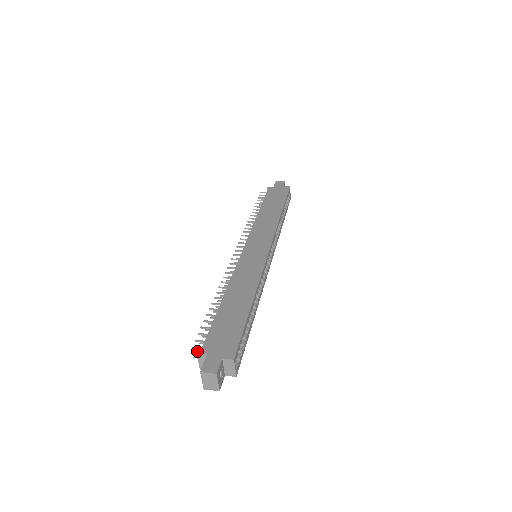
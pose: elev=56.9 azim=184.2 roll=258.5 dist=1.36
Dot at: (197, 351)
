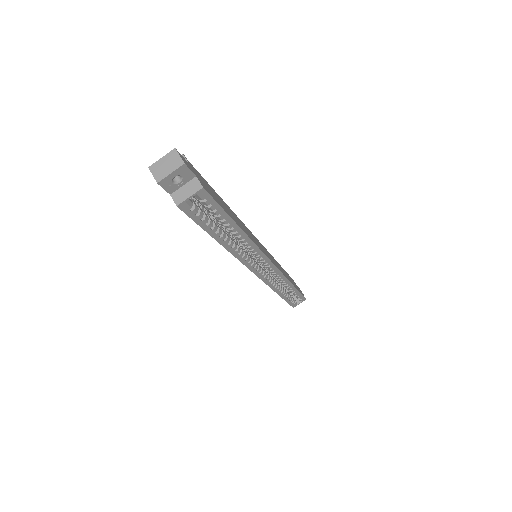
Dot at: occluded
